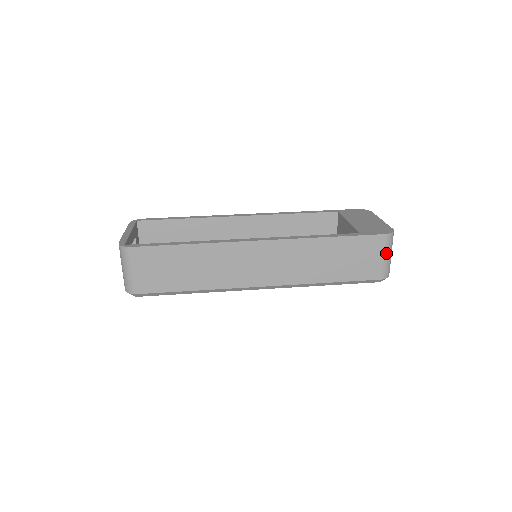
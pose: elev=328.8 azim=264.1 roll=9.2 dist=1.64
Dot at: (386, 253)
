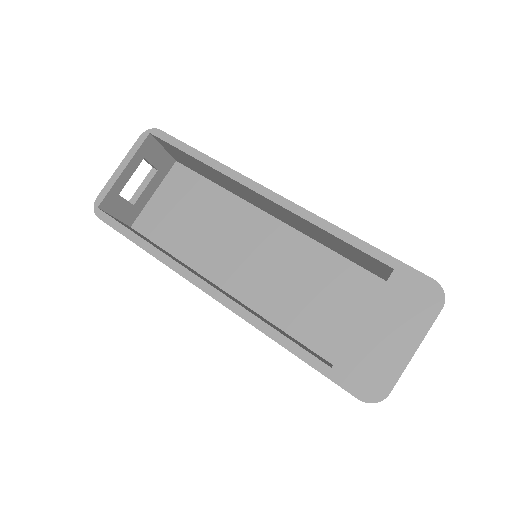
Dot at: occluded
